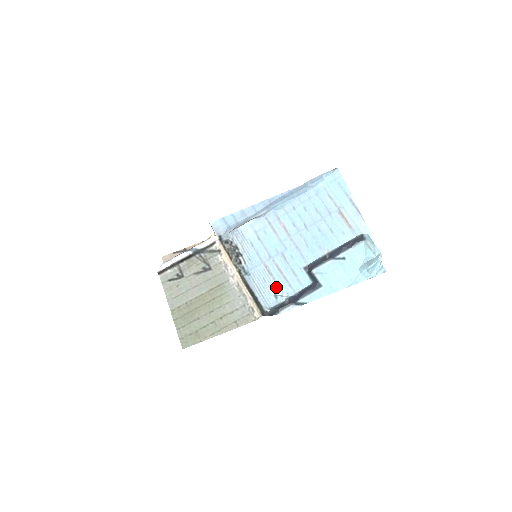
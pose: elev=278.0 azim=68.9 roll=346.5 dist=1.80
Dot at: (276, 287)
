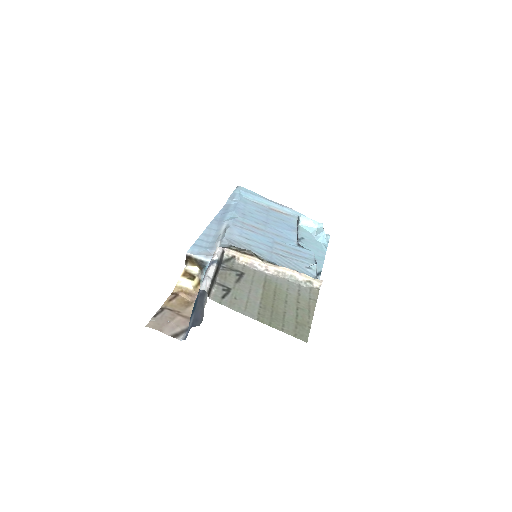
Dot at: (300, 263)
